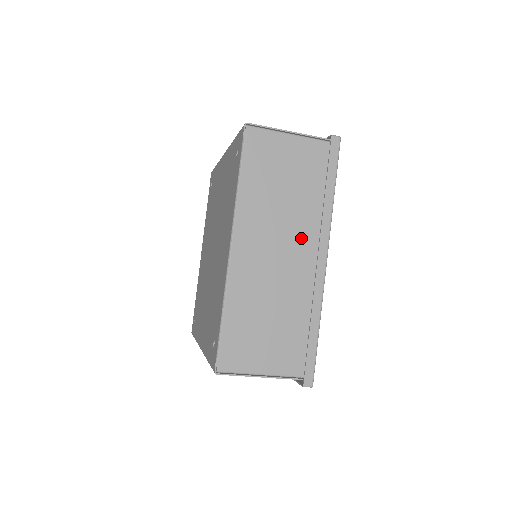
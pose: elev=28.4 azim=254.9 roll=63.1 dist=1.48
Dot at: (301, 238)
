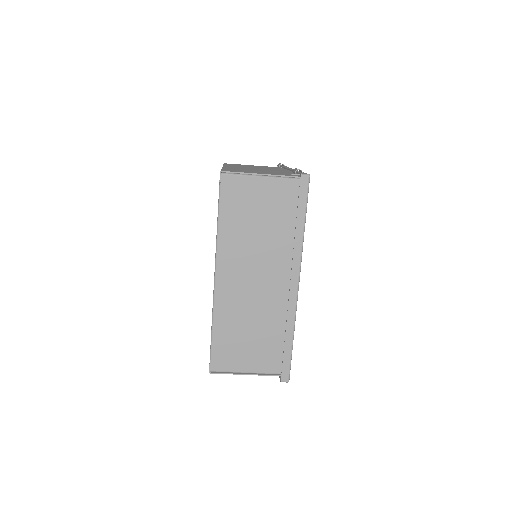
Dot at: (276, 266)
